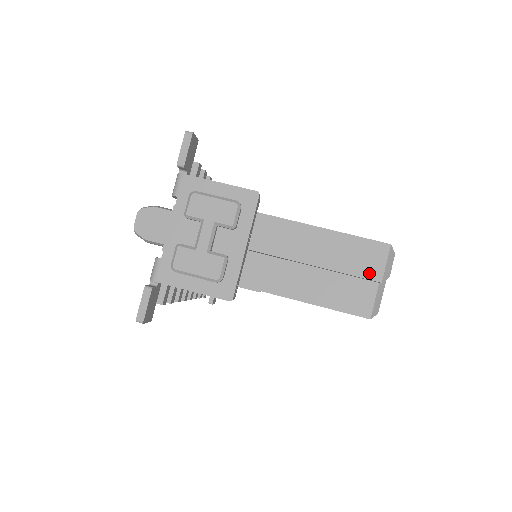
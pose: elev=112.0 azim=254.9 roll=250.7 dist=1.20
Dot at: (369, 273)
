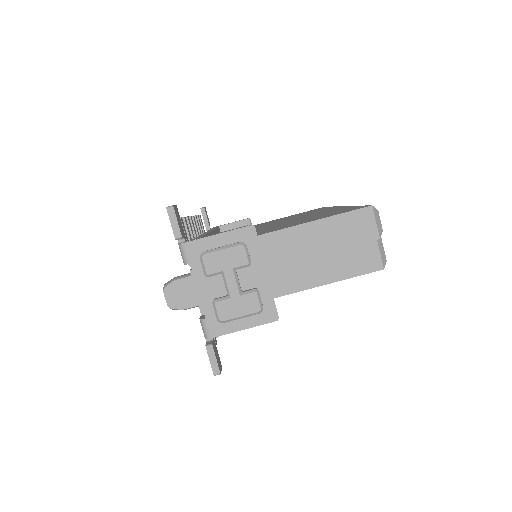
Dot at: (367, 237)
